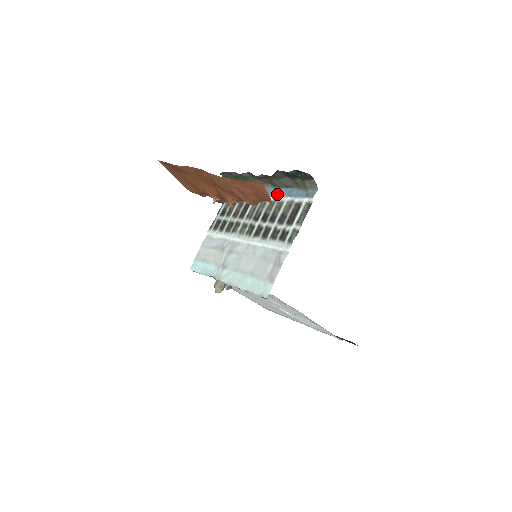
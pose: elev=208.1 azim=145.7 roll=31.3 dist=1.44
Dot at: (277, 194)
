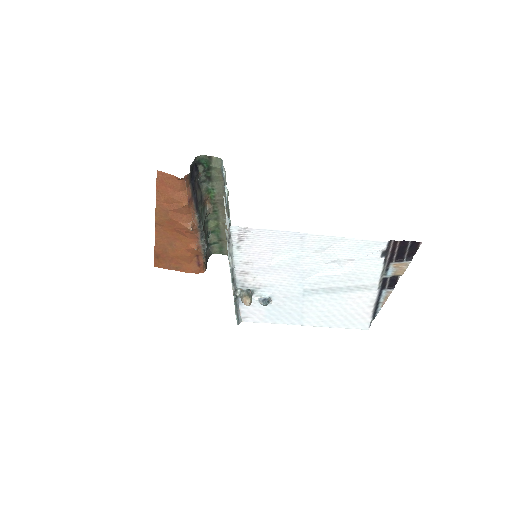
Dot at: (226, 203)
